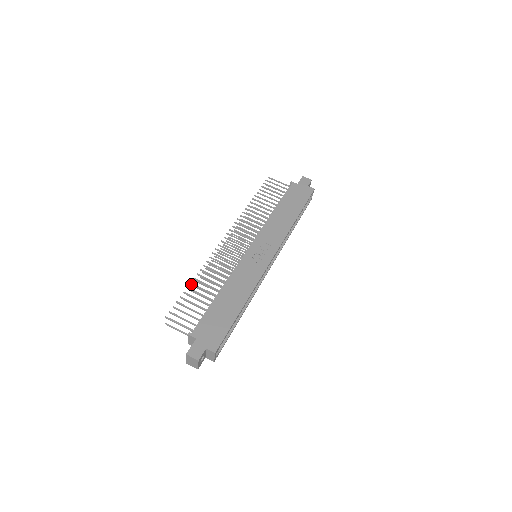
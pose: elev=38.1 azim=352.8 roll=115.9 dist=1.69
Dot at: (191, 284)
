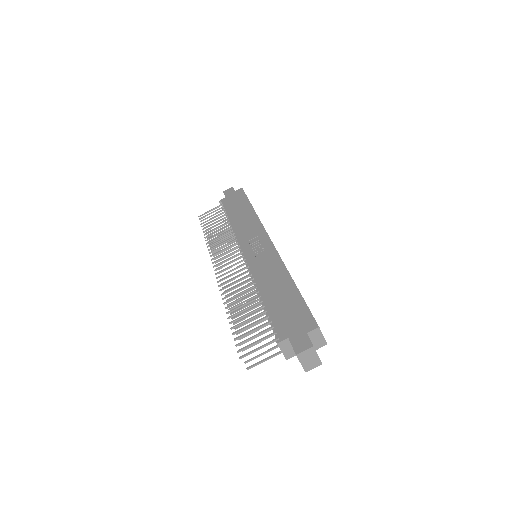
Dot at: (229, 318)
